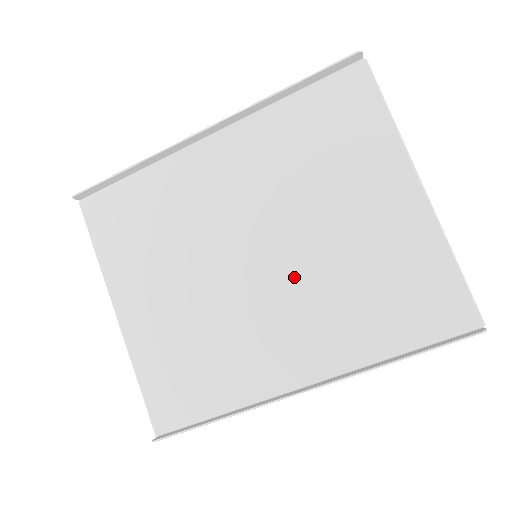
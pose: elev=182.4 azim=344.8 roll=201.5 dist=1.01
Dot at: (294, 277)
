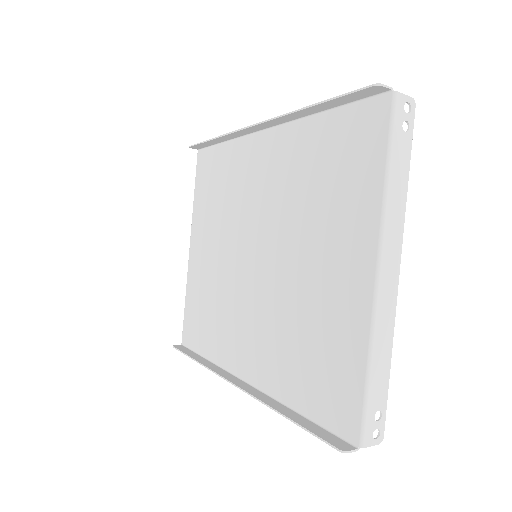
Dot at: (267, 291)
